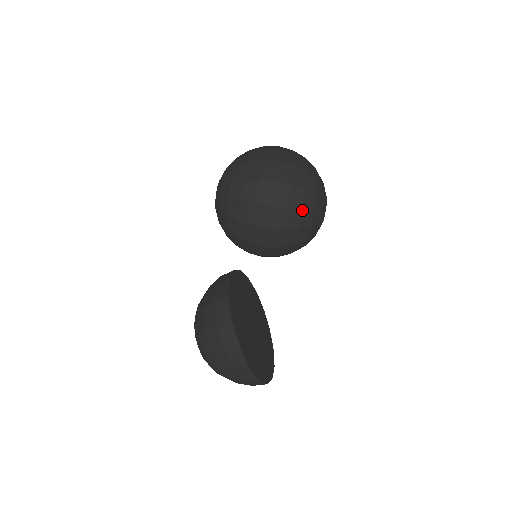
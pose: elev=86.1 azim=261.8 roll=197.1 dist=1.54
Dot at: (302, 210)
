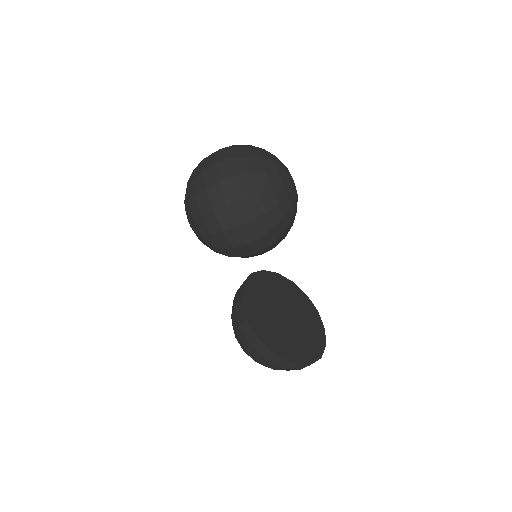
Dot at: (266, 213)
